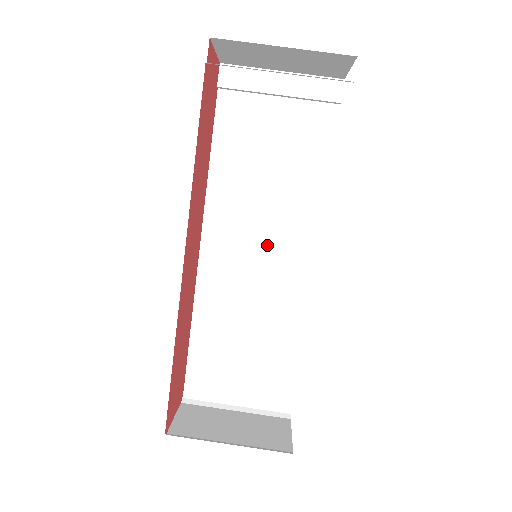
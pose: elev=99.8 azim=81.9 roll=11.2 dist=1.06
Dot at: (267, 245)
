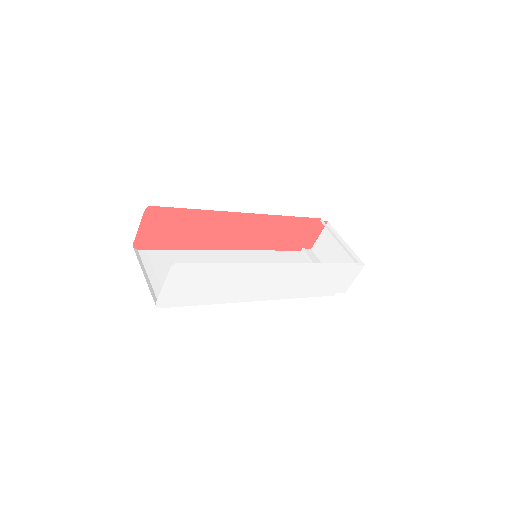
Dot at: occluded
